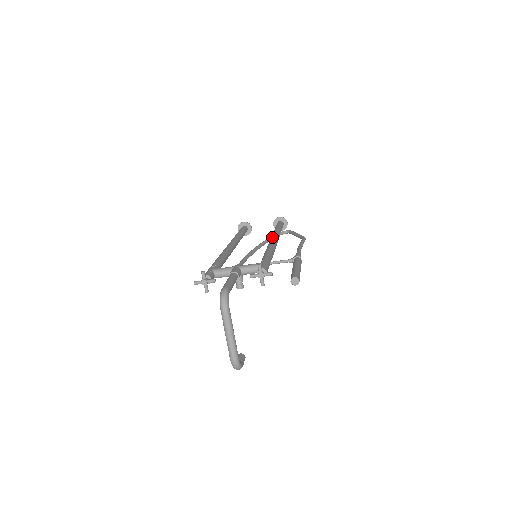
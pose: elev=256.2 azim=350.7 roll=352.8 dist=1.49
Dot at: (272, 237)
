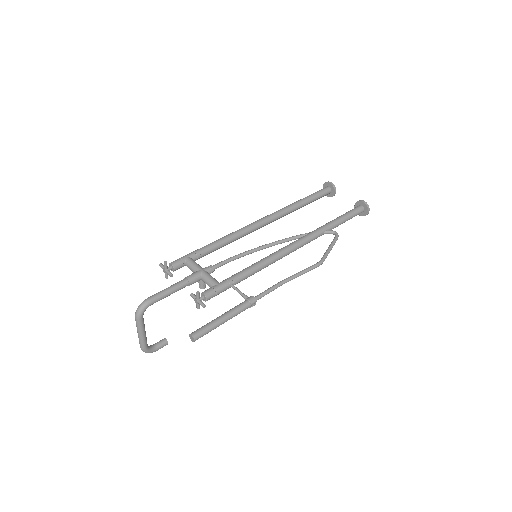
Dot at: (299, 239)
